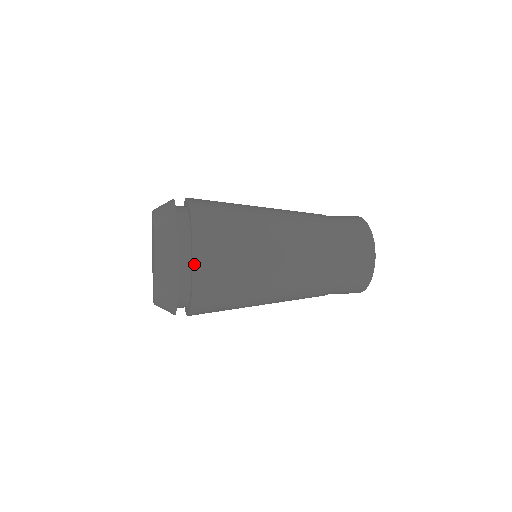
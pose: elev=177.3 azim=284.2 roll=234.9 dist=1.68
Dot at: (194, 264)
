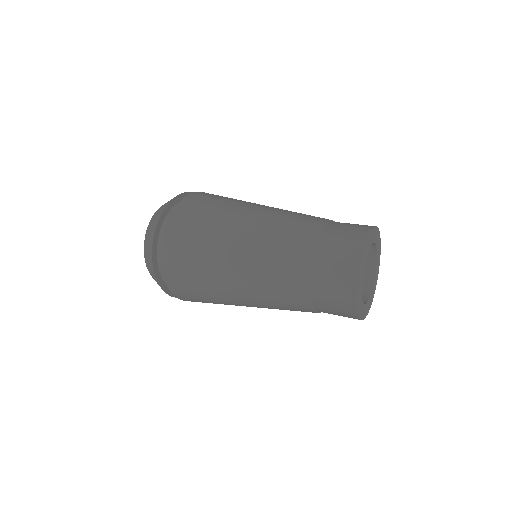
Dot at: occluded
